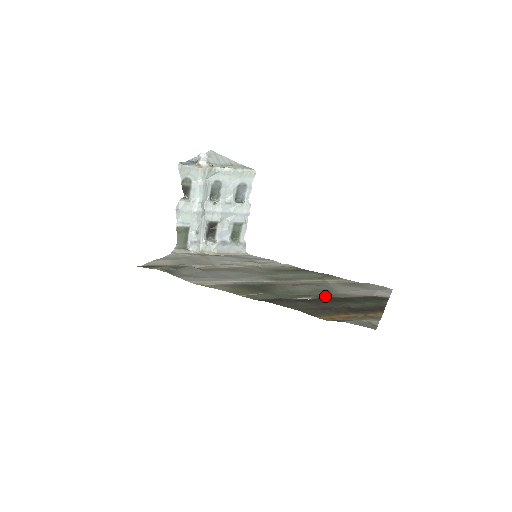
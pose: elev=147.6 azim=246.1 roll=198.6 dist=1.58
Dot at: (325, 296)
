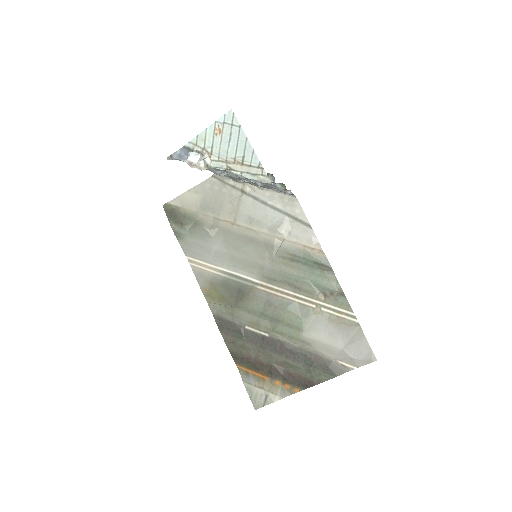
Dot at: (282, 337)
